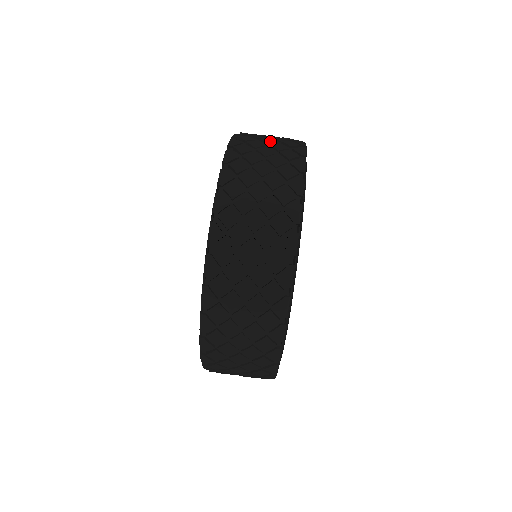
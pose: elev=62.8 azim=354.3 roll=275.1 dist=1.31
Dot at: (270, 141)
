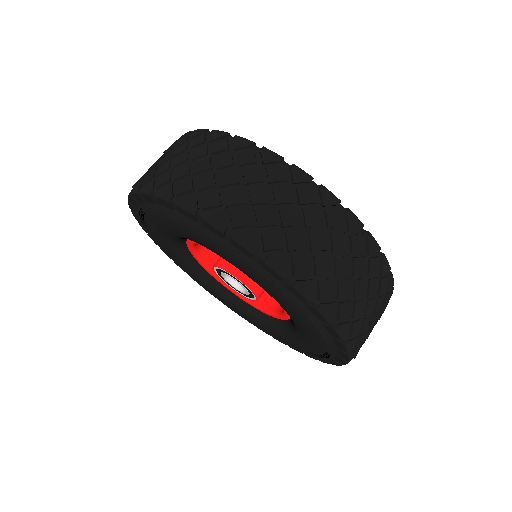
Dot at: occluded
